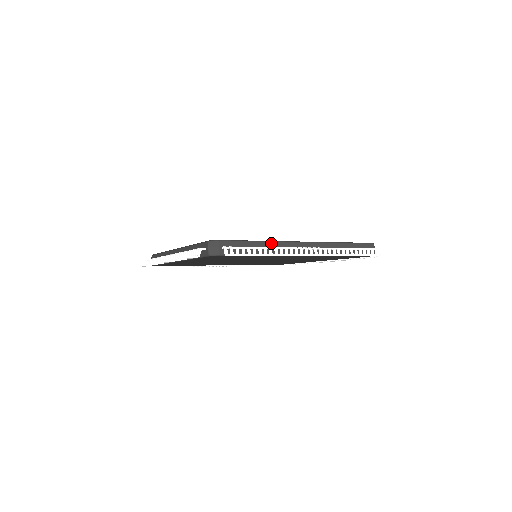
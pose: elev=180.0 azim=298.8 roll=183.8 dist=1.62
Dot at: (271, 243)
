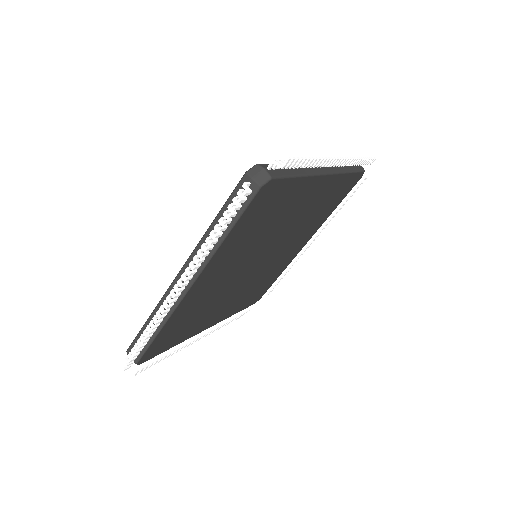
Dot at: occluded
